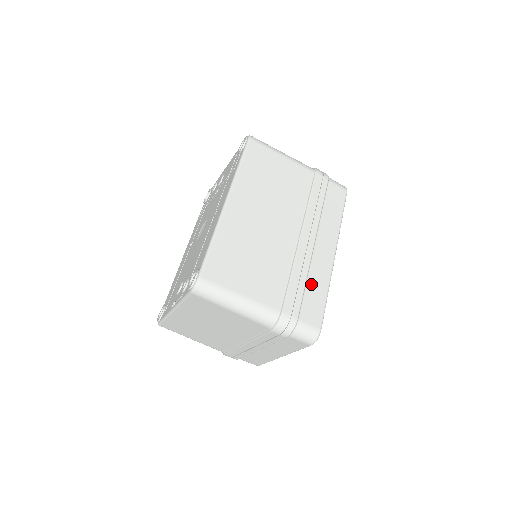
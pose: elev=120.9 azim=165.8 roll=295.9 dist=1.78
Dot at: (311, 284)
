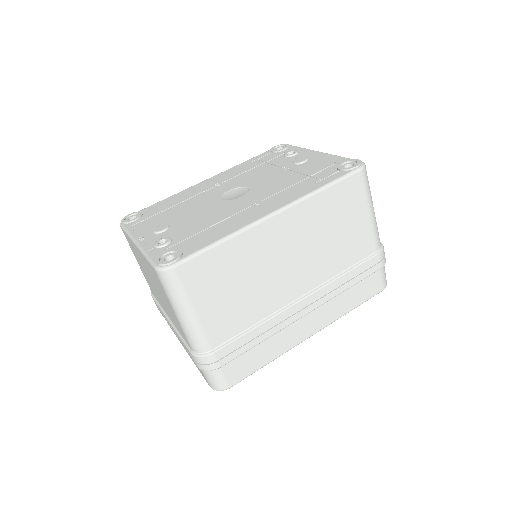
Dot at: (264, 346)
